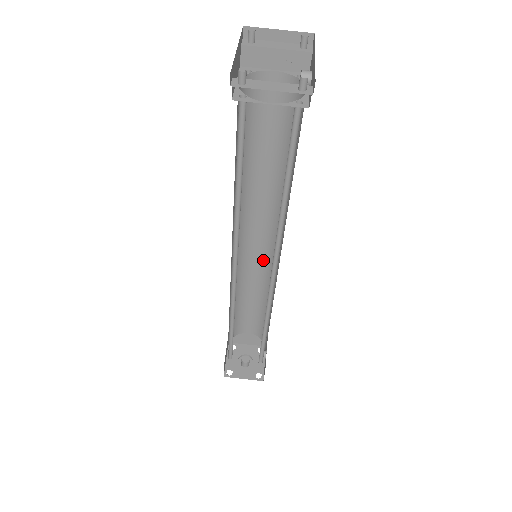
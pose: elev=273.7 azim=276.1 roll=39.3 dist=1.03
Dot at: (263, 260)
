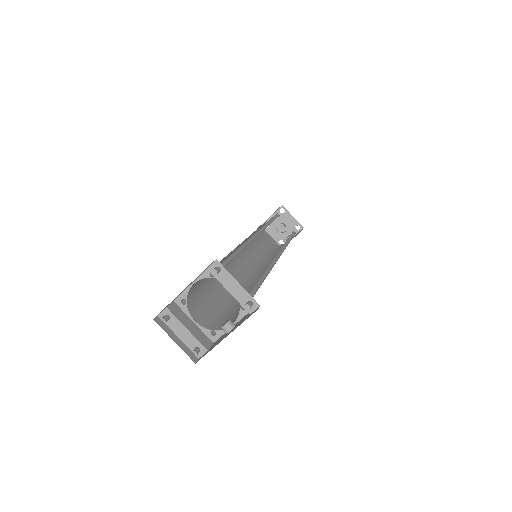
Dot at: occluded
